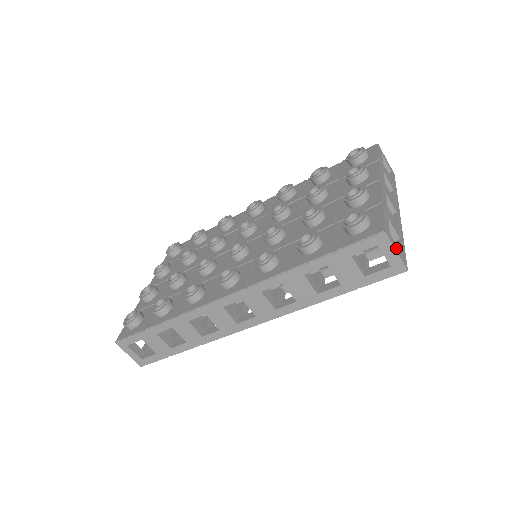
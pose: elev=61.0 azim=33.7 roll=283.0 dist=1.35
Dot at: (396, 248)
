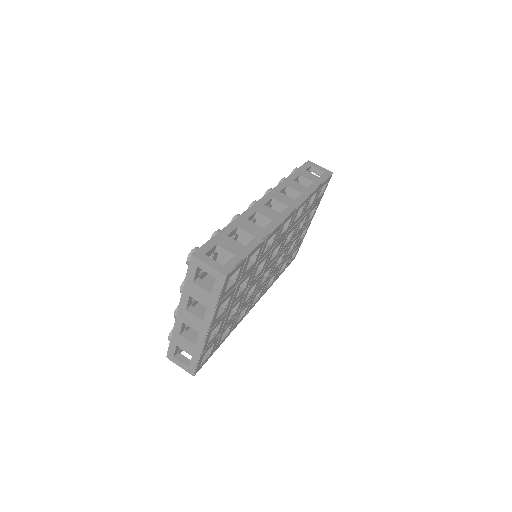
Dot at: occluded
